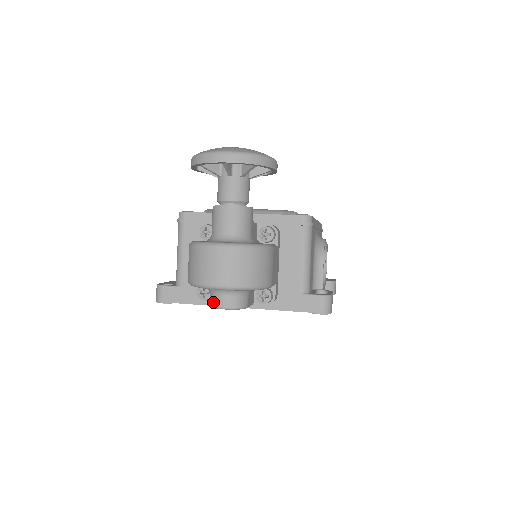
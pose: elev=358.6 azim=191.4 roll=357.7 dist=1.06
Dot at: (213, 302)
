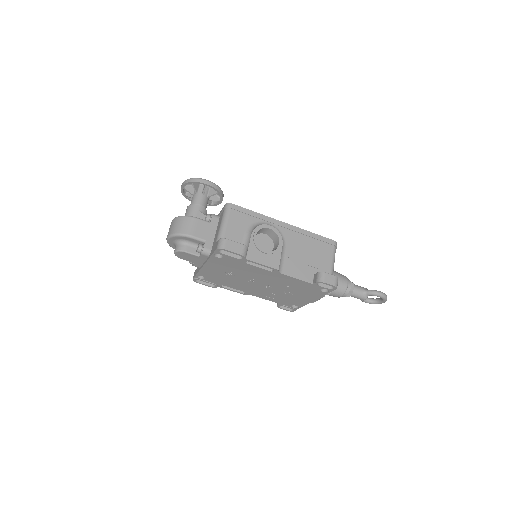
Dot at: occluded
